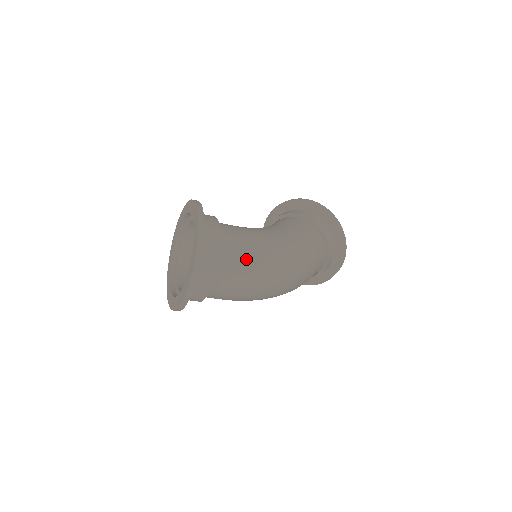
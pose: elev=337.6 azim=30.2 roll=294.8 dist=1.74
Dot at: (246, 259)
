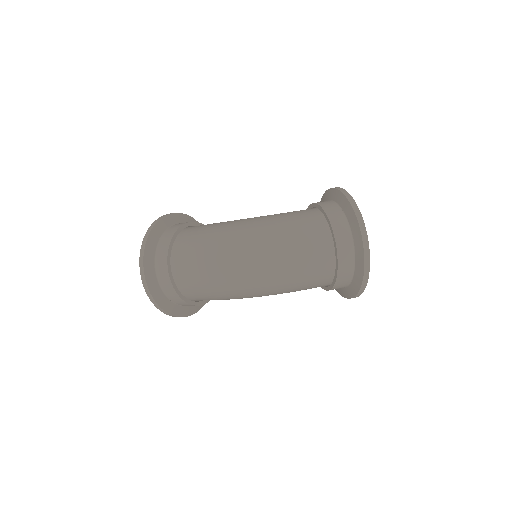
Dot at: (198, 238)
